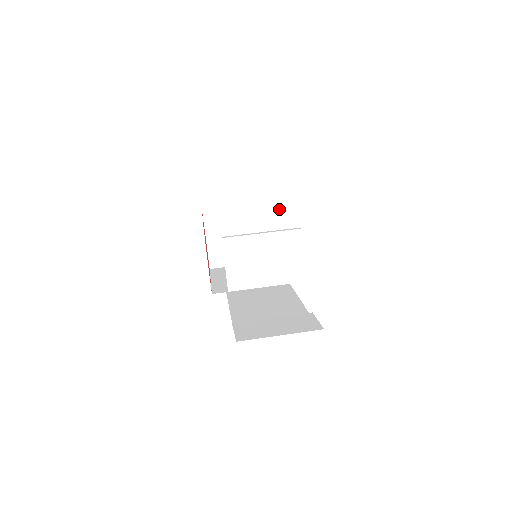
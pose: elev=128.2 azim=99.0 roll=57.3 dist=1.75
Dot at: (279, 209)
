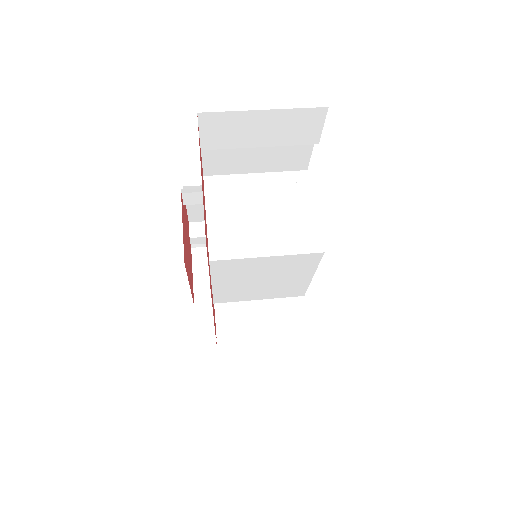
Dot at: occluded
